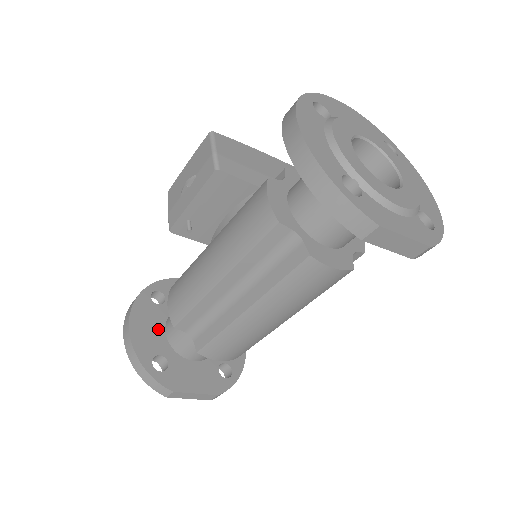
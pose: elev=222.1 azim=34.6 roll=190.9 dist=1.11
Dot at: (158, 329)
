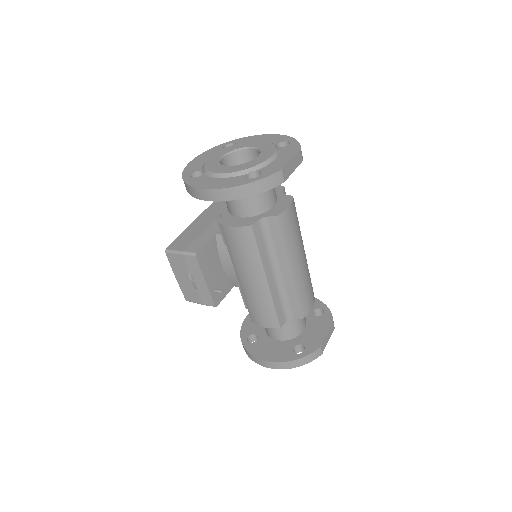
Dot at: (275, 344)
